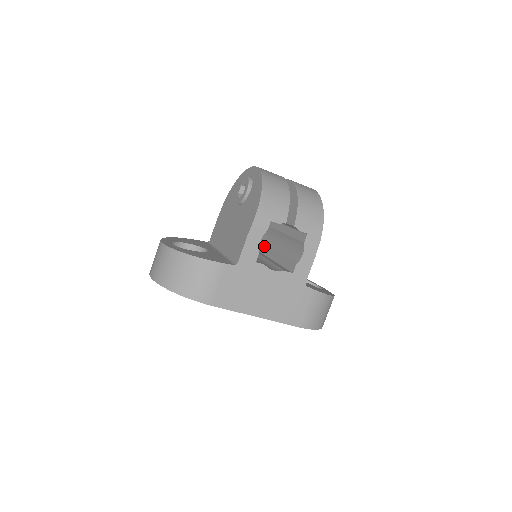
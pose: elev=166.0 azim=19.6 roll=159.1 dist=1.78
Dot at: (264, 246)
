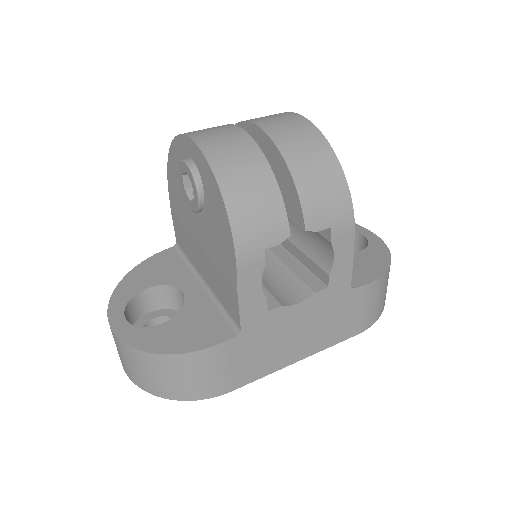
Dot at: occluded
